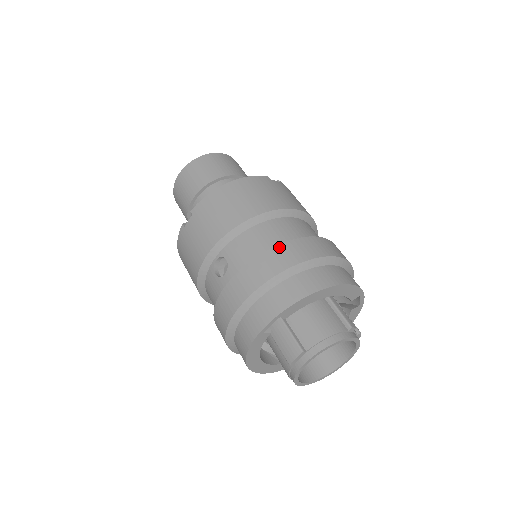
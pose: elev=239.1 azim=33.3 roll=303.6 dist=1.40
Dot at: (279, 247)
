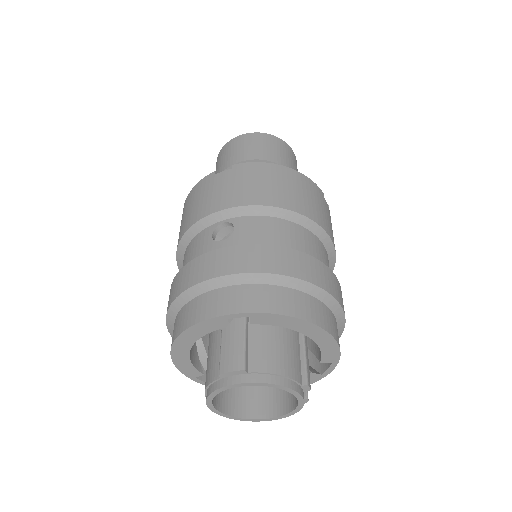
Dot at: (297, 252)
